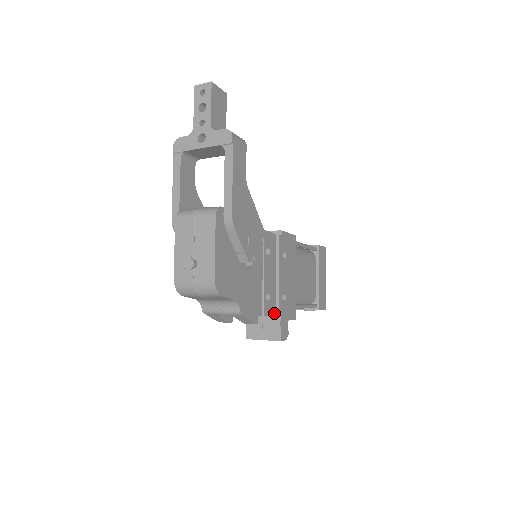
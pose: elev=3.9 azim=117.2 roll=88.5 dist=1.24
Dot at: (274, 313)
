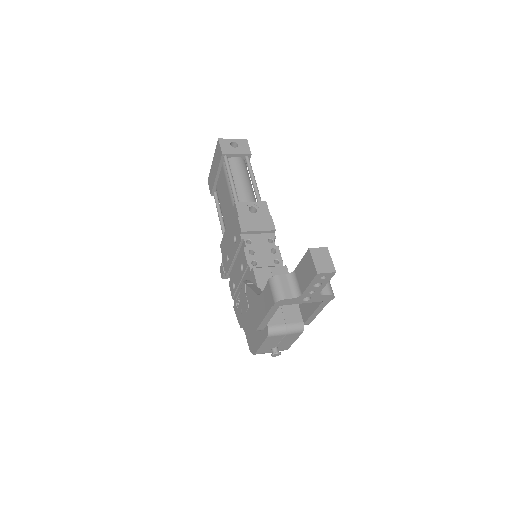
Dot at: occluded
